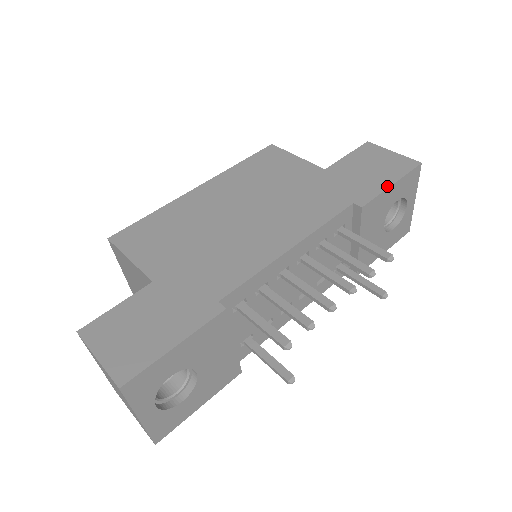
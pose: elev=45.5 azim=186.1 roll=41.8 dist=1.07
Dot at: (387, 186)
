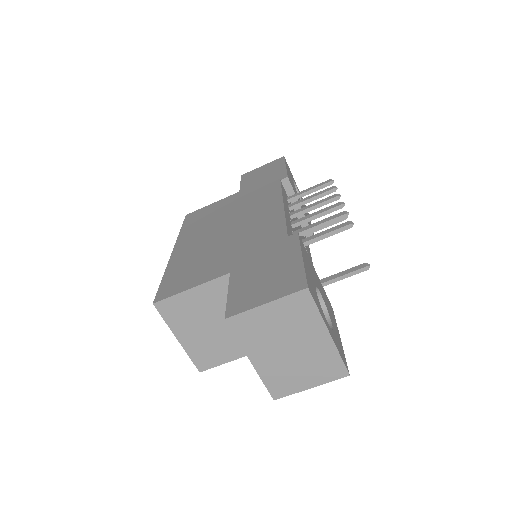
Dot at: (284, 168)
